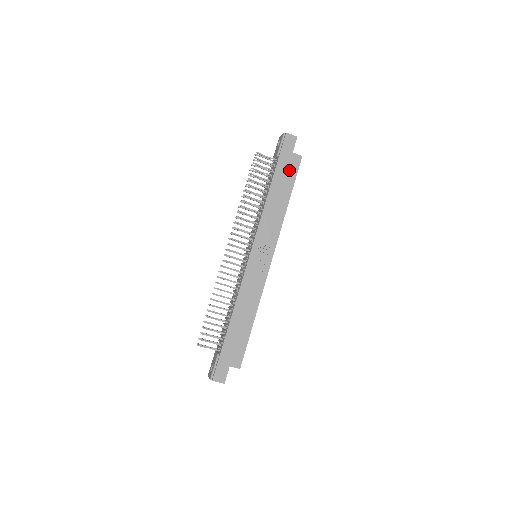
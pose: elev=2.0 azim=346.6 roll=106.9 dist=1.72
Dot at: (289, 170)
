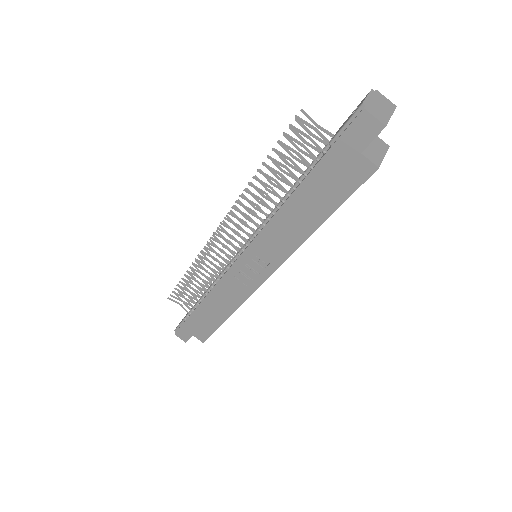
Dot at: (340, 181)
